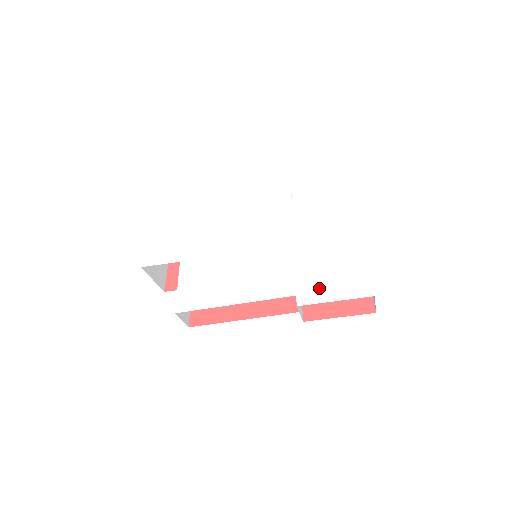
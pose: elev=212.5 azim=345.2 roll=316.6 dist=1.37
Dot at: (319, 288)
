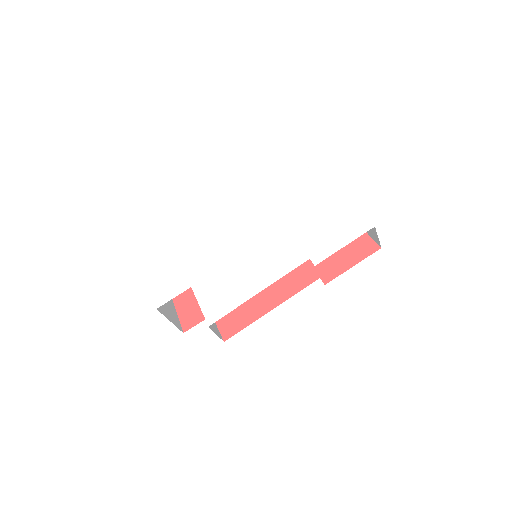
Dot at: (326, 244)
